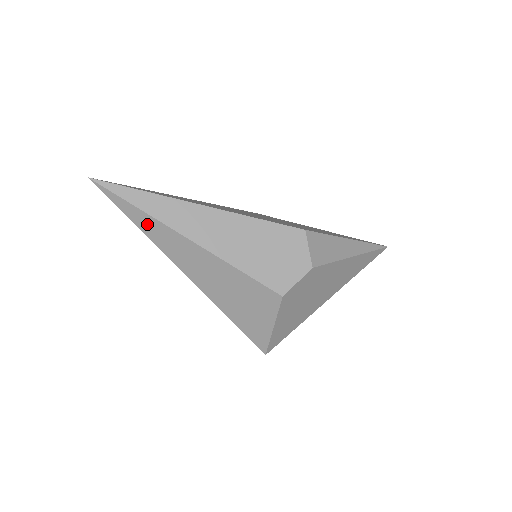
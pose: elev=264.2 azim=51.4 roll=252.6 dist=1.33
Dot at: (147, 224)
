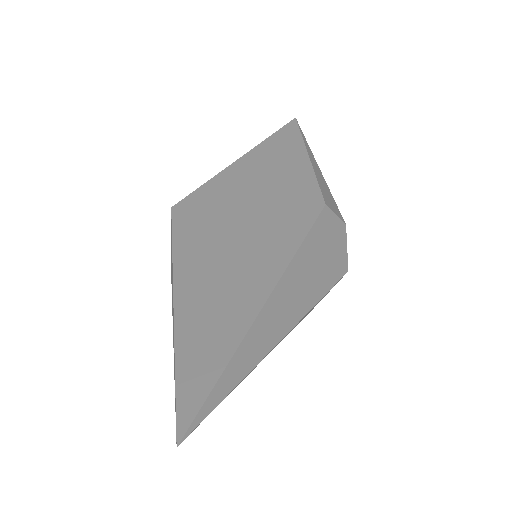
Dot at: (242, 380)
